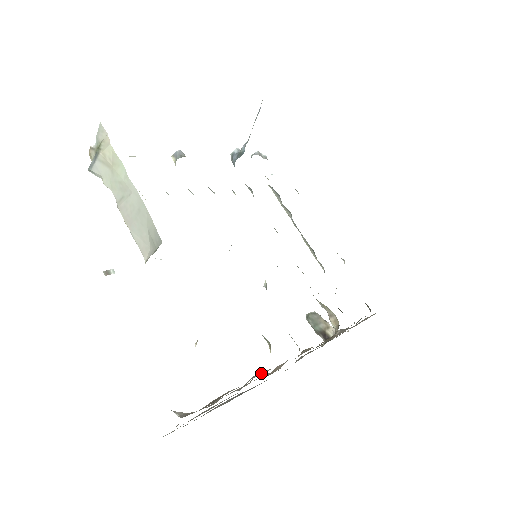
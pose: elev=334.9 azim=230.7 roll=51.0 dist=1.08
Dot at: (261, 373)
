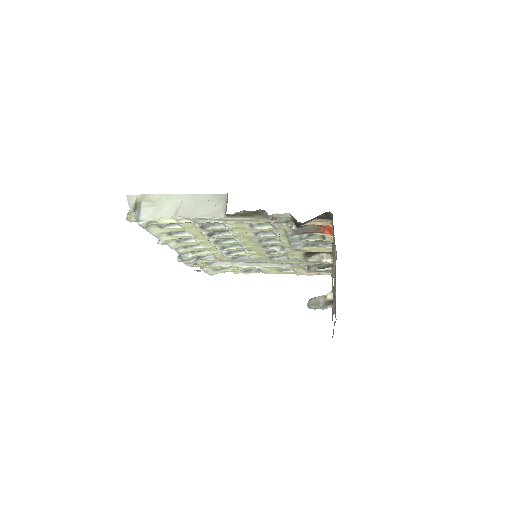
Dot at: occluded
